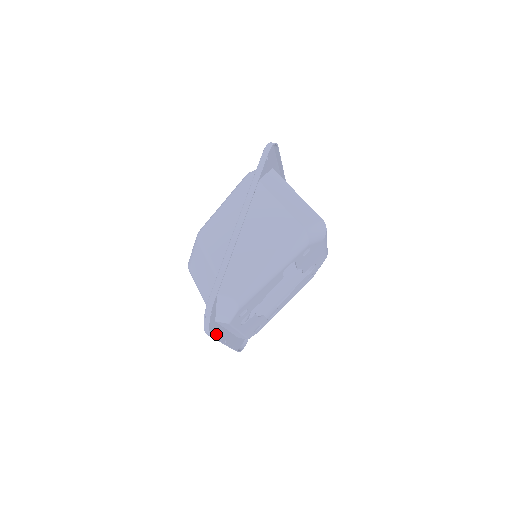
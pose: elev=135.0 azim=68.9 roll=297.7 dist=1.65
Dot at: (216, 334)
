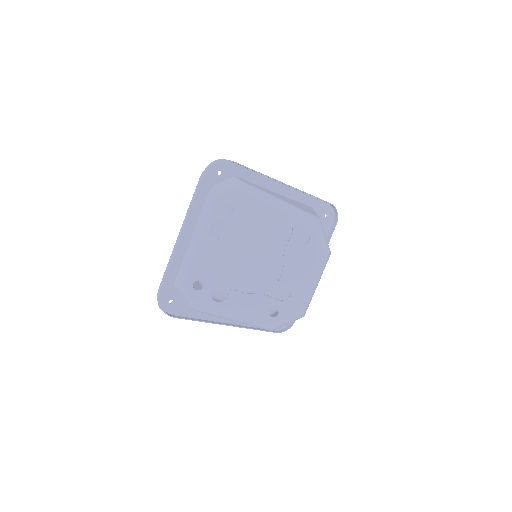
Dot at: (195, 203)
